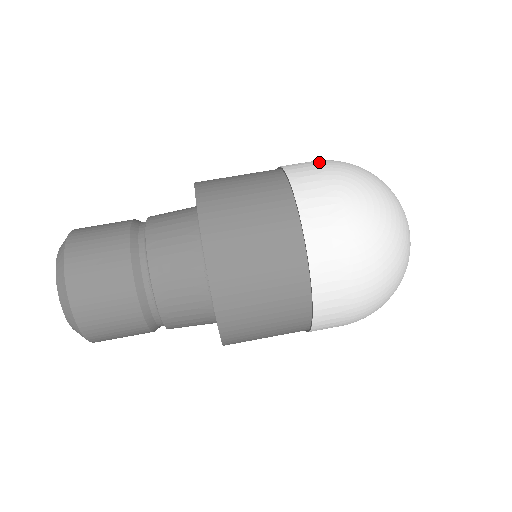
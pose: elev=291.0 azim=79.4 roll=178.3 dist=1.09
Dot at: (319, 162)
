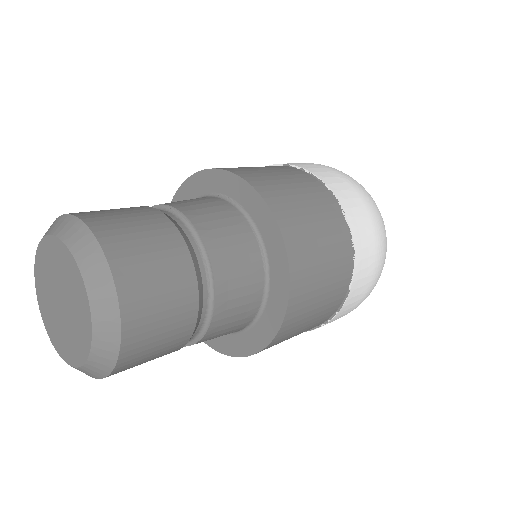
Dot at: occluded
